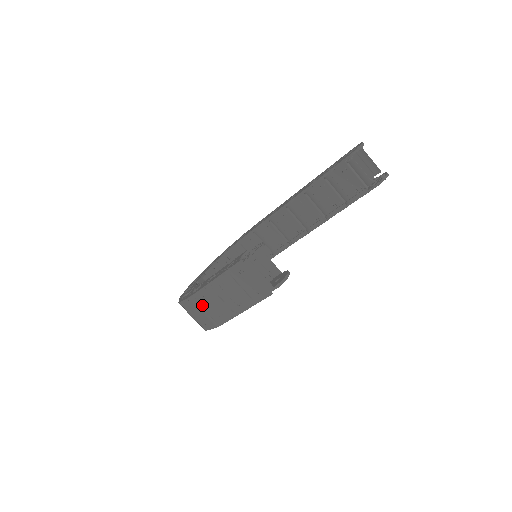
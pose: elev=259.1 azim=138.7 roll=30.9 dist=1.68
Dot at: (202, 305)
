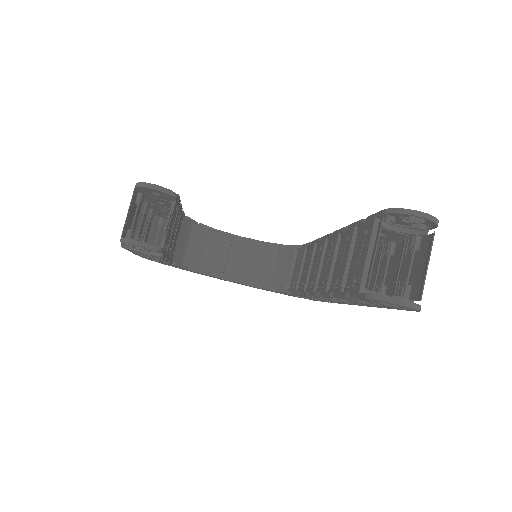
Dot at: occluded
